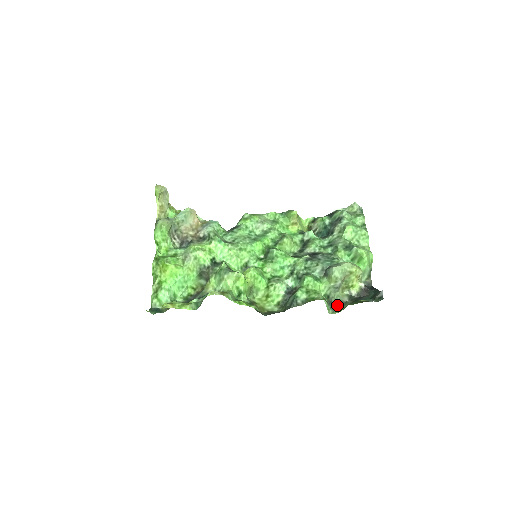
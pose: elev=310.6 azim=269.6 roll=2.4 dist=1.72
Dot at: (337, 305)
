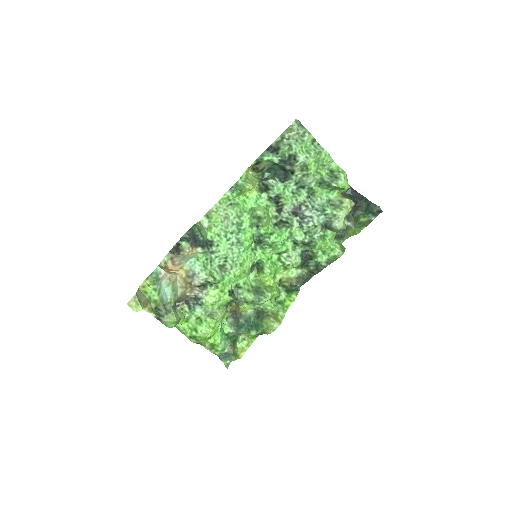
Dot at: (343, 233)
